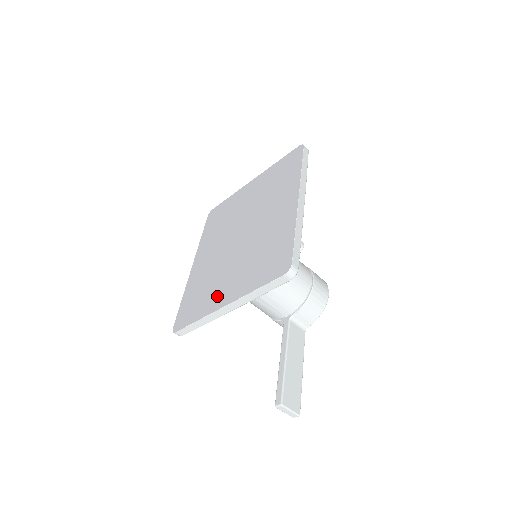
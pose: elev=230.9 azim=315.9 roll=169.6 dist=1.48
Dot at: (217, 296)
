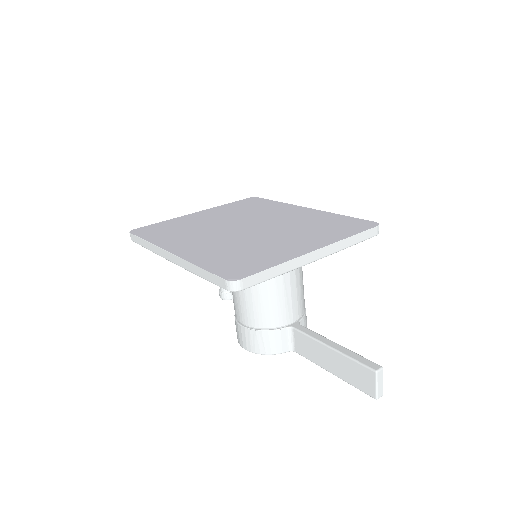
Dot at: (287, 249)
